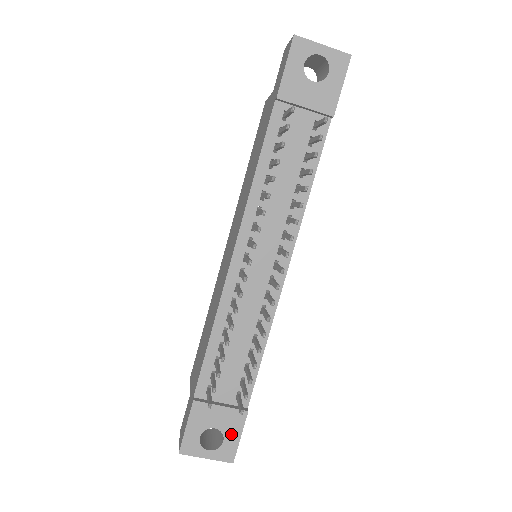
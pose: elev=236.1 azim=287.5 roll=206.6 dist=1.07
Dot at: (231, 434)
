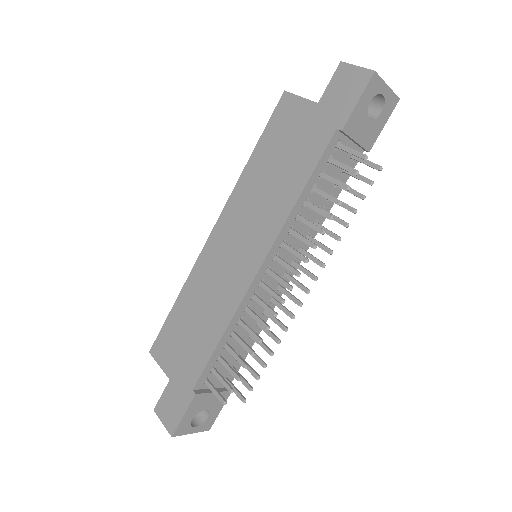
Dot at: (215, 410)
